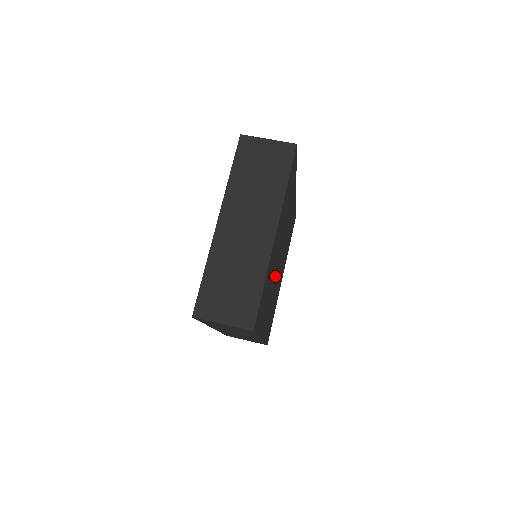
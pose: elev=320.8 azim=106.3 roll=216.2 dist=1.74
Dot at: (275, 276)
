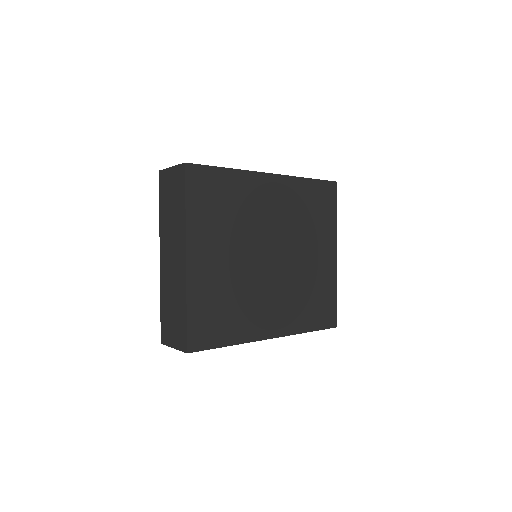
Dot at: (264, 275)
